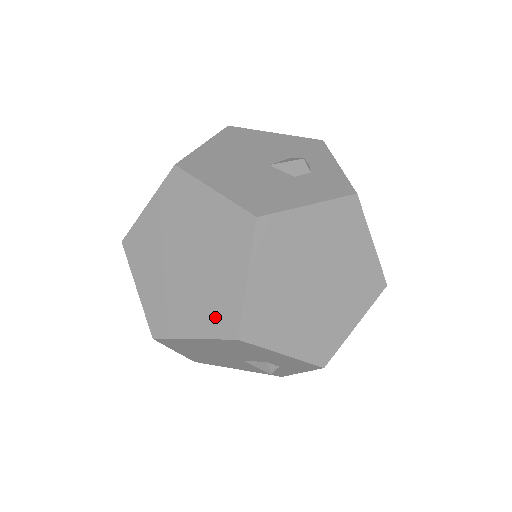
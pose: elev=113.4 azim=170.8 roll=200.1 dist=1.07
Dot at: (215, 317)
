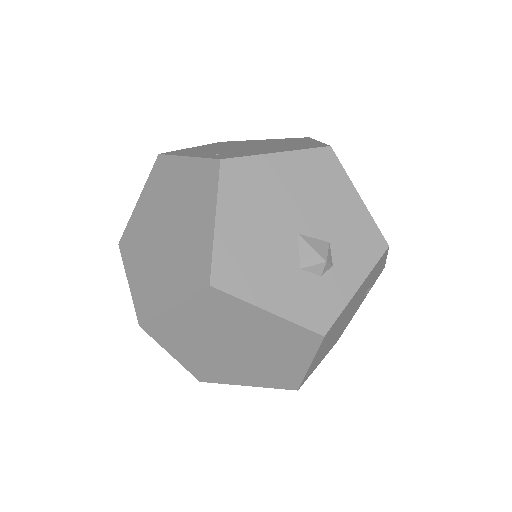
Dot at: (144, 294)
